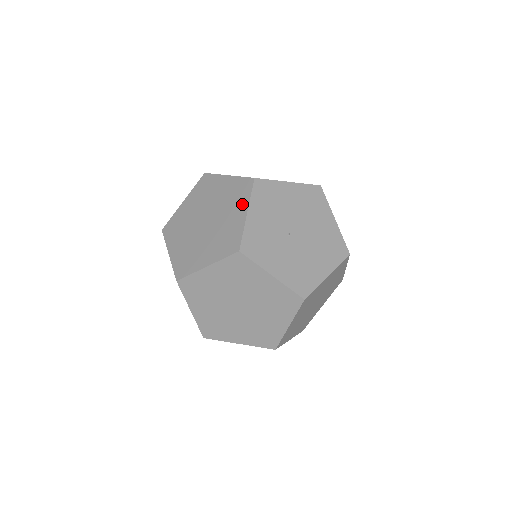
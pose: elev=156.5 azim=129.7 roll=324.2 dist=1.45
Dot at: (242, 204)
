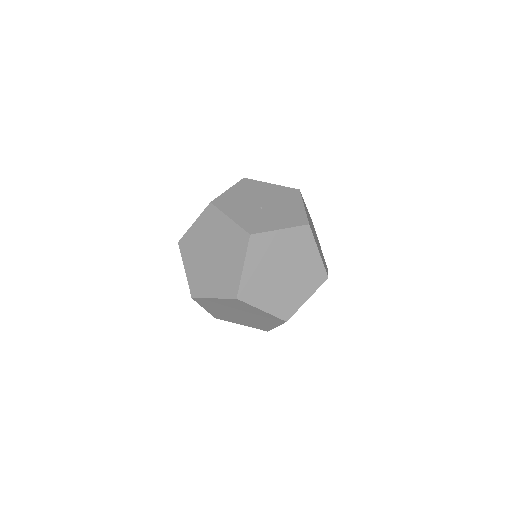
Dot at: (221, 219)
